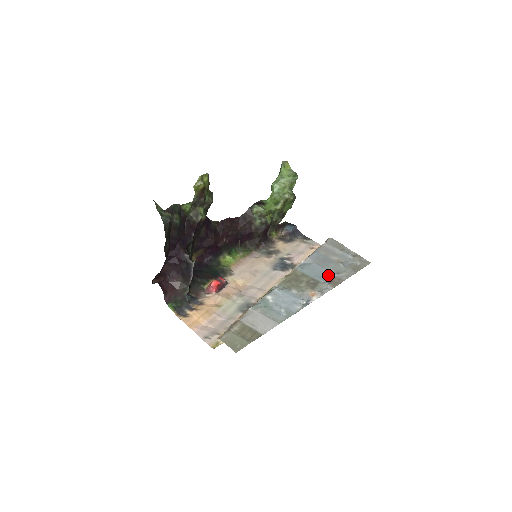
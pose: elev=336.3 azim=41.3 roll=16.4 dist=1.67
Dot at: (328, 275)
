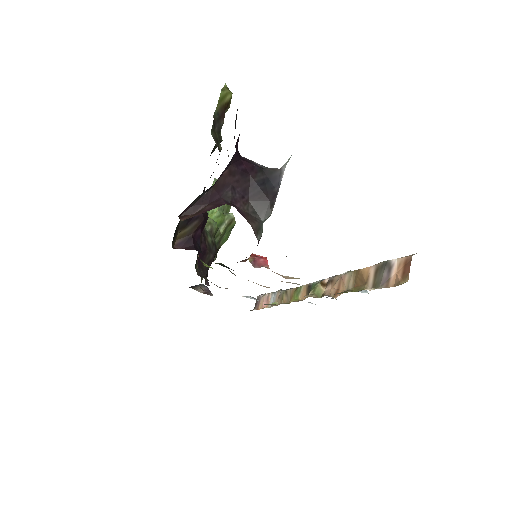
Dot at: occluded
